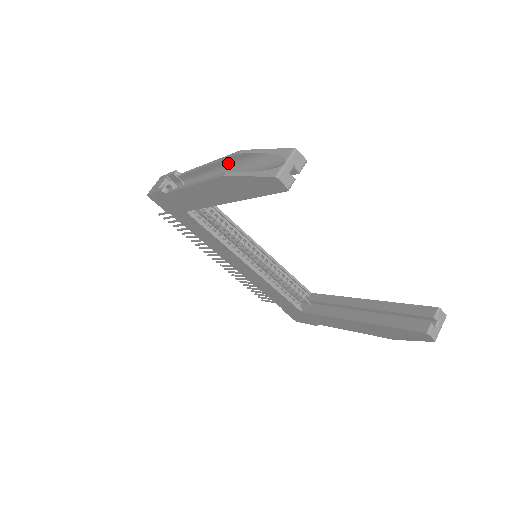
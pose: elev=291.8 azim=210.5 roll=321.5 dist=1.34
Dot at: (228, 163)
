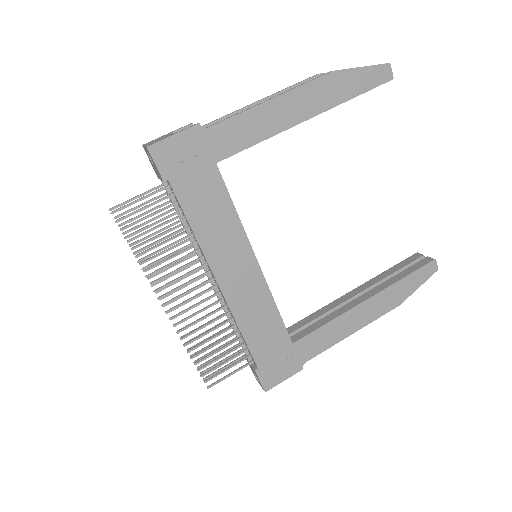
Dot at: occluded
